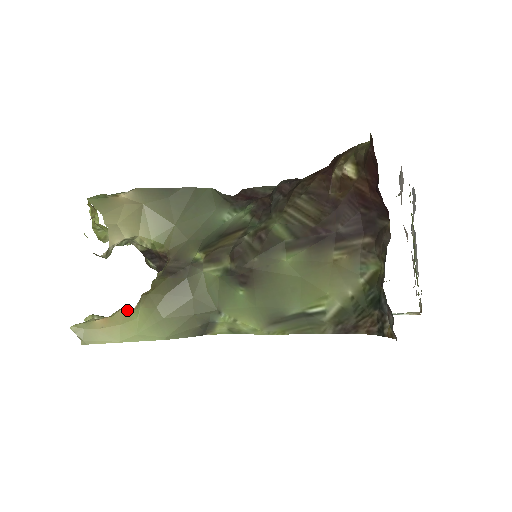
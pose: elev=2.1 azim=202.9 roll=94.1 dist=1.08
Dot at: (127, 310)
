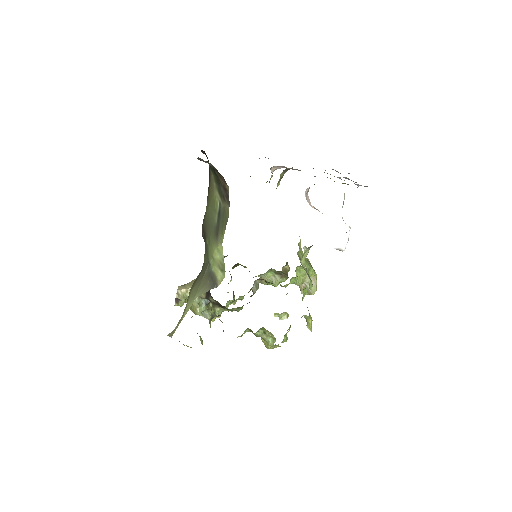
Dot at: occluded
